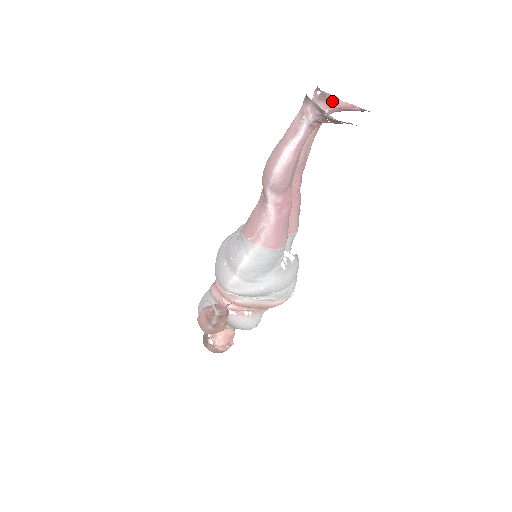
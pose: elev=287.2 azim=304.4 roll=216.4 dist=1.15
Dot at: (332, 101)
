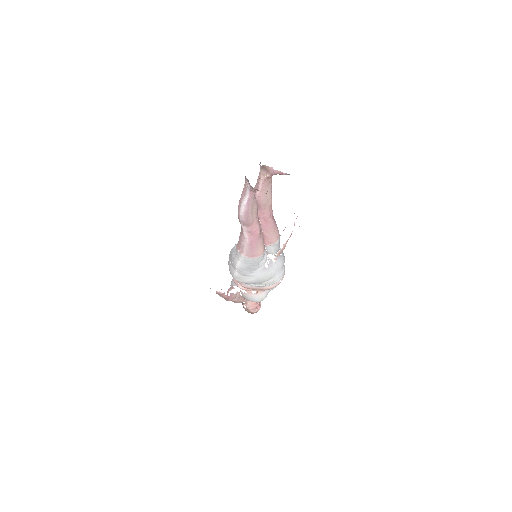
Dot at: (269, 170)
